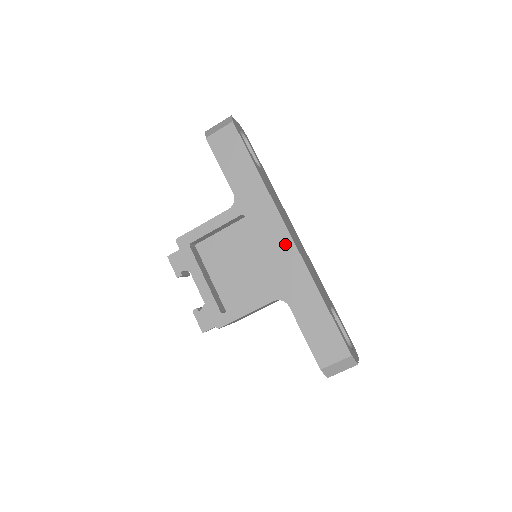
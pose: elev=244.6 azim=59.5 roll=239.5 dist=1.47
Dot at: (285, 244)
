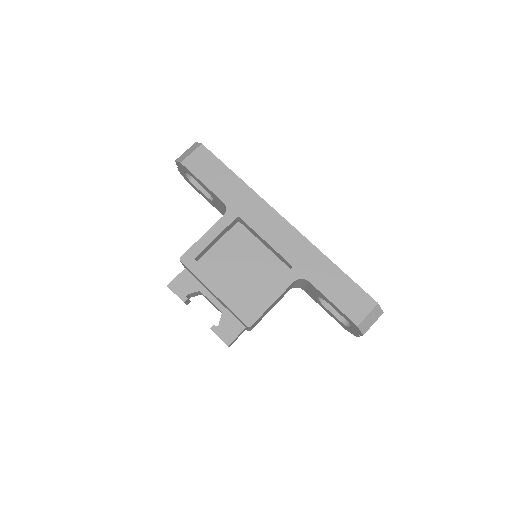
Dot at: (285, 230)
